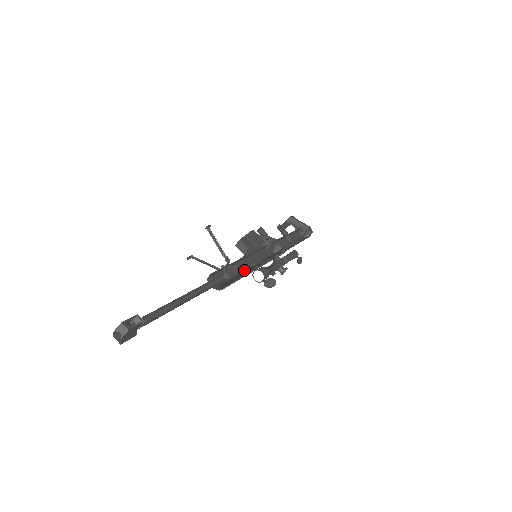
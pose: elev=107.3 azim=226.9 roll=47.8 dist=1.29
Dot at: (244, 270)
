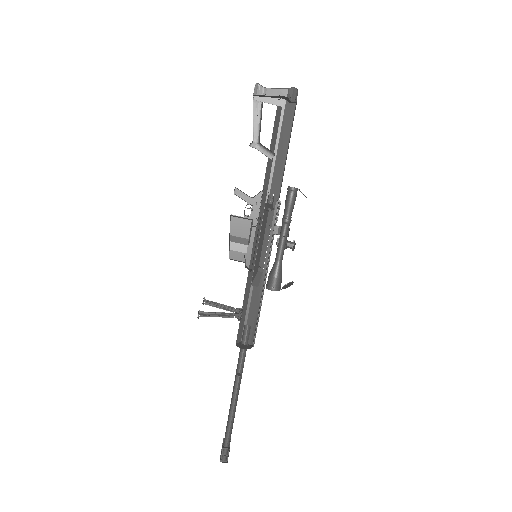
Dot at: occluded
